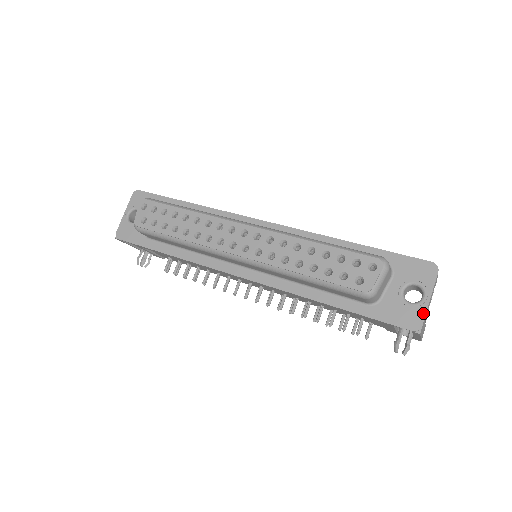
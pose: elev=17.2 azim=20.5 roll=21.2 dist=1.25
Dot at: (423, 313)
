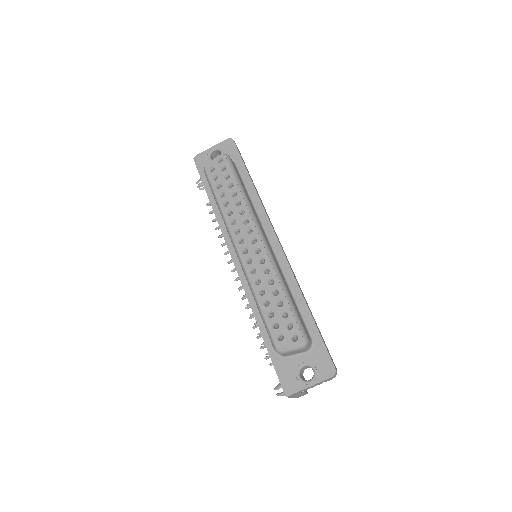
Dot at: (299, 389)
